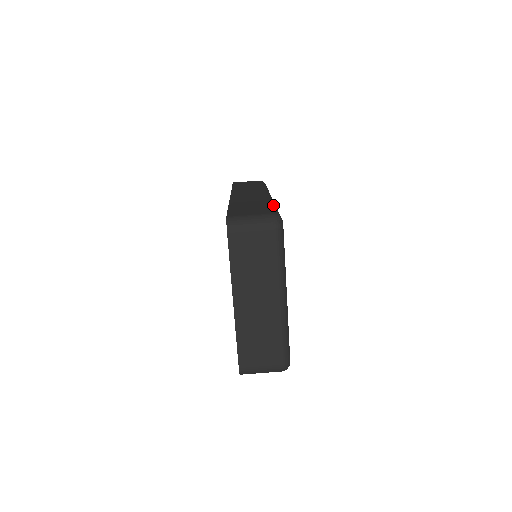
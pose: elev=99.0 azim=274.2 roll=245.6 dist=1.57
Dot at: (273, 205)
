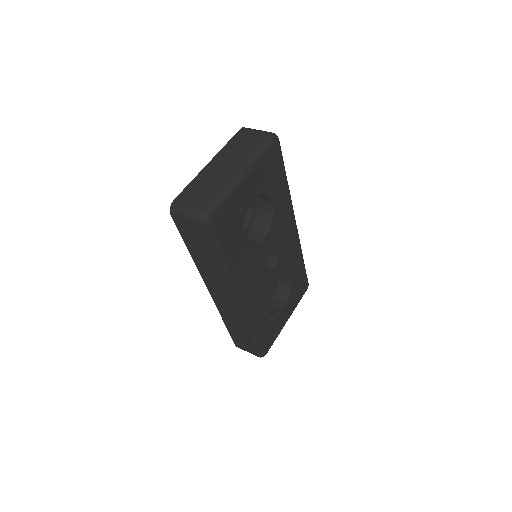
Dot at: (285, 171)
